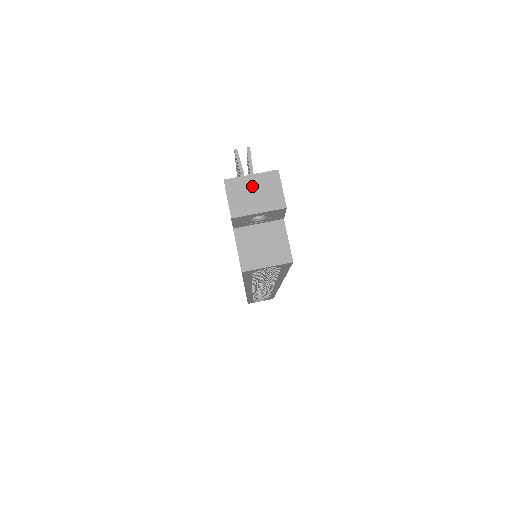
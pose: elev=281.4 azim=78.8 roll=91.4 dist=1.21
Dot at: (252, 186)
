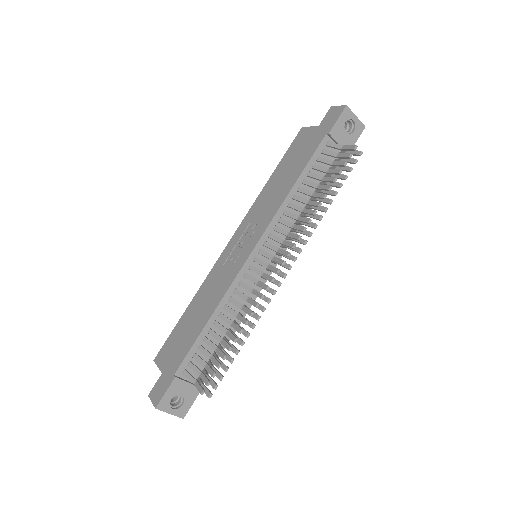
Dot at: occluded
